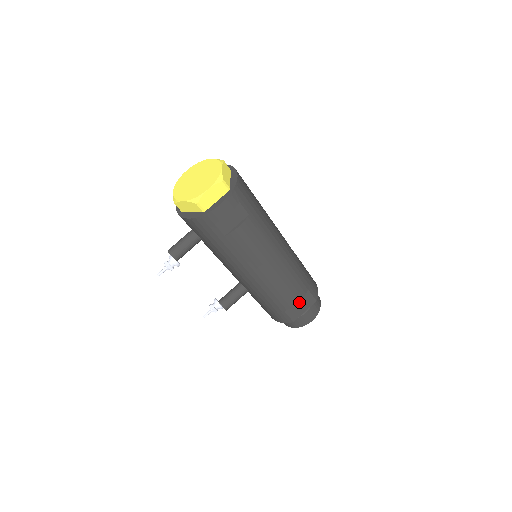
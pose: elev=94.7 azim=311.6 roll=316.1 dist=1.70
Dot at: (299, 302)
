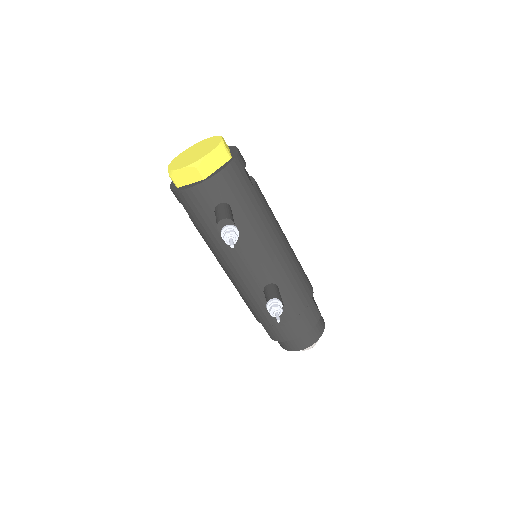
Dot at: occluded
